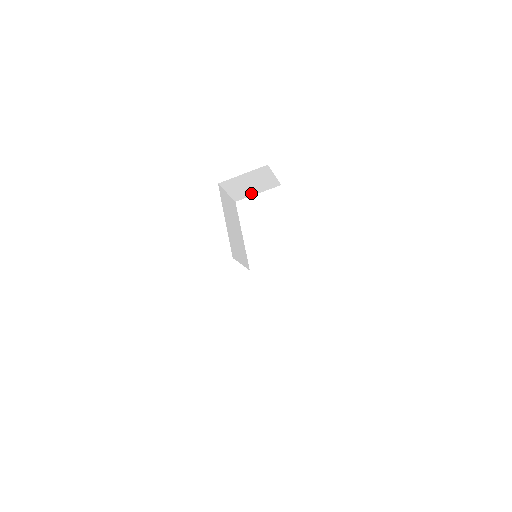
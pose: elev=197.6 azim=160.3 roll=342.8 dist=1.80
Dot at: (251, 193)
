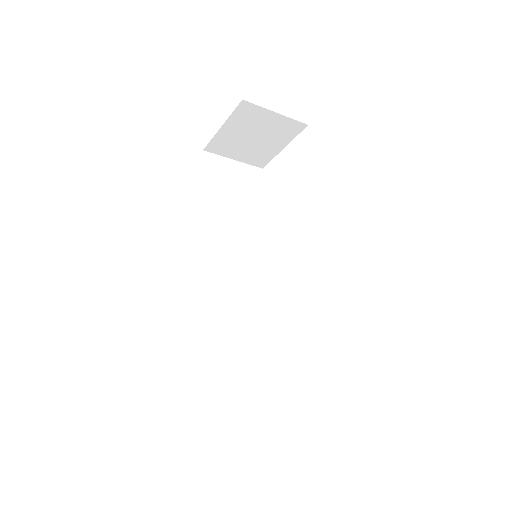
Dot at: (272, 150)
